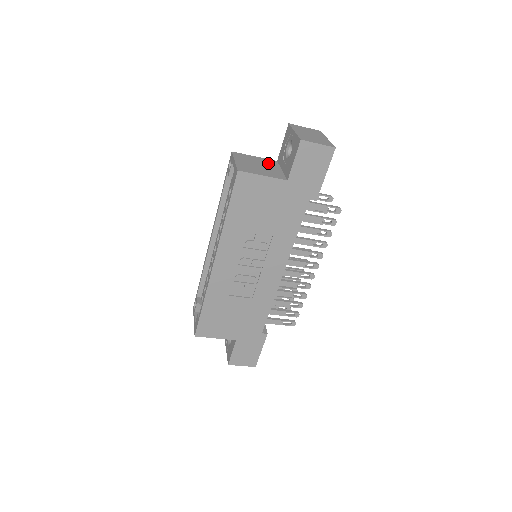
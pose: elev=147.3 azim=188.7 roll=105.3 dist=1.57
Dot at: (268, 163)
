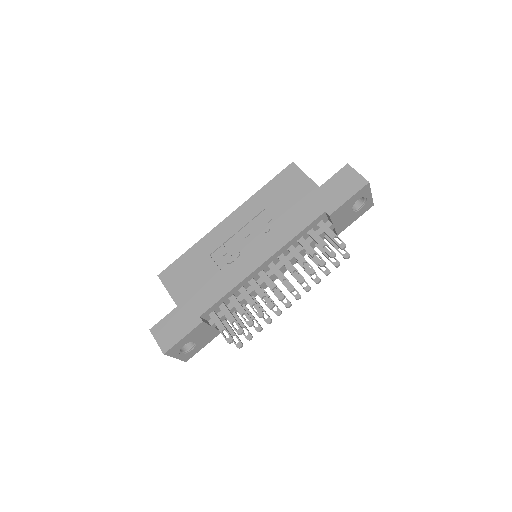
Dot at: occluded
